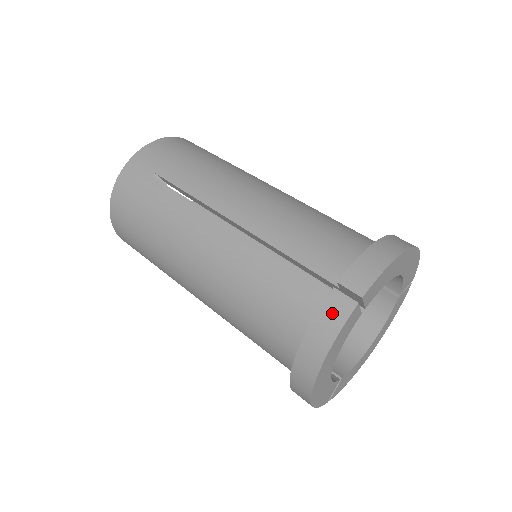
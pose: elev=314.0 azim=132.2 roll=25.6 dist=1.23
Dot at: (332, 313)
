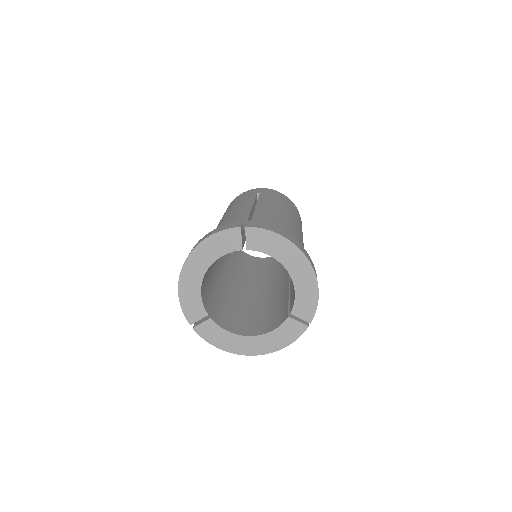
Dot at: (228, 226)
